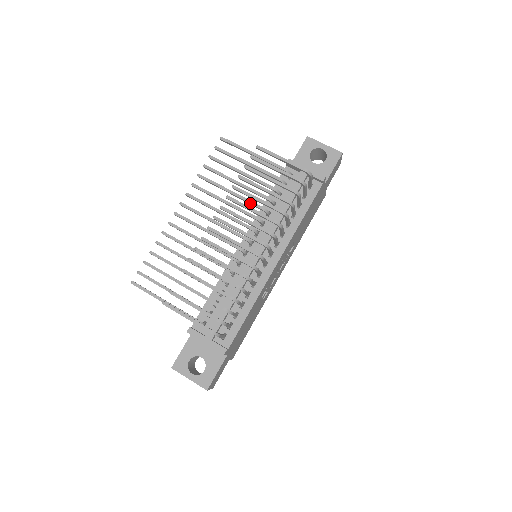
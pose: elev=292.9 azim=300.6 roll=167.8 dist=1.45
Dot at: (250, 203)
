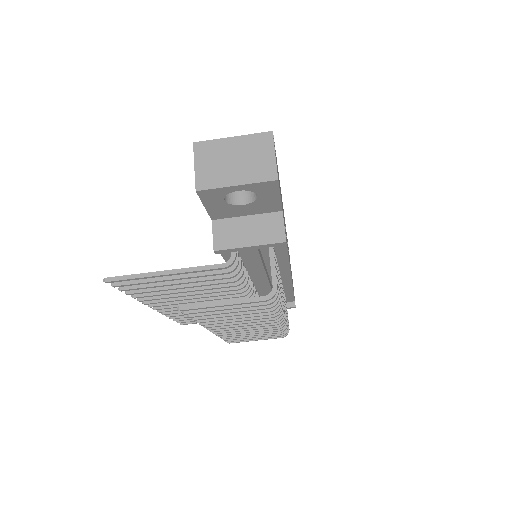
Dot at: occluded
